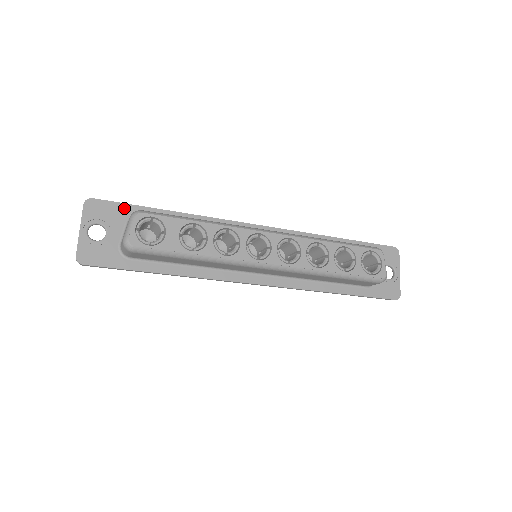
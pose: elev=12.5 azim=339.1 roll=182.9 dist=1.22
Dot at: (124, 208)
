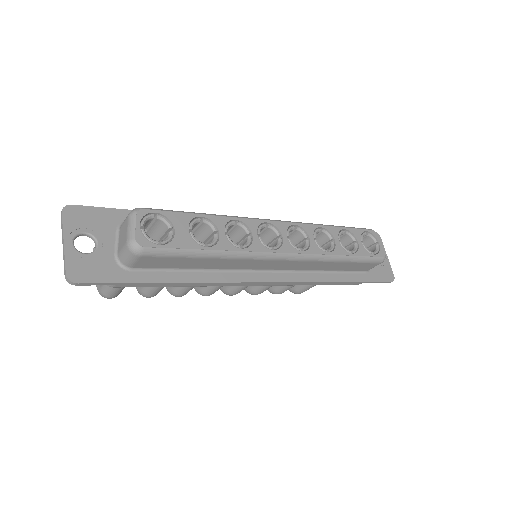
Dot at: (111, 213)
